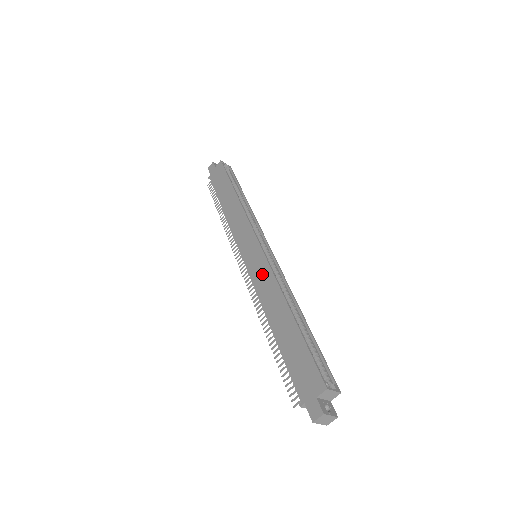
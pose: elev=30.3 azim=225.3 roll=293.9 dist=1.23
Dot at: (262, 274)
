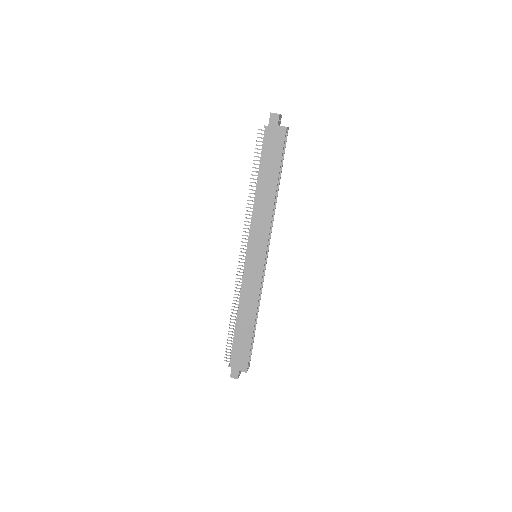
Dot at: (253, 282)
